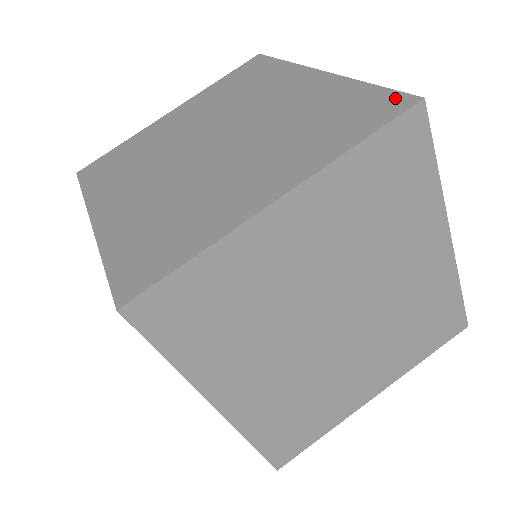
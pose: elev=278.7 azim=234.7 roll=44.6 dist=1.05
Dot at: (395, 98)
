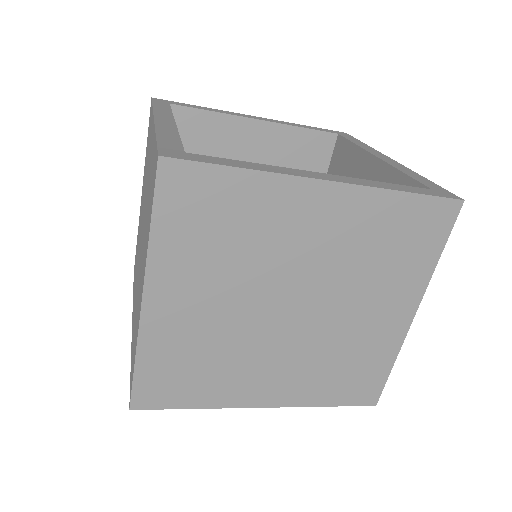
Dot at: (156, 159)
